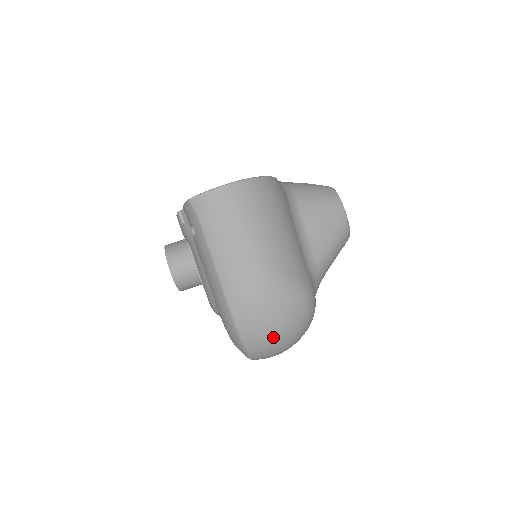
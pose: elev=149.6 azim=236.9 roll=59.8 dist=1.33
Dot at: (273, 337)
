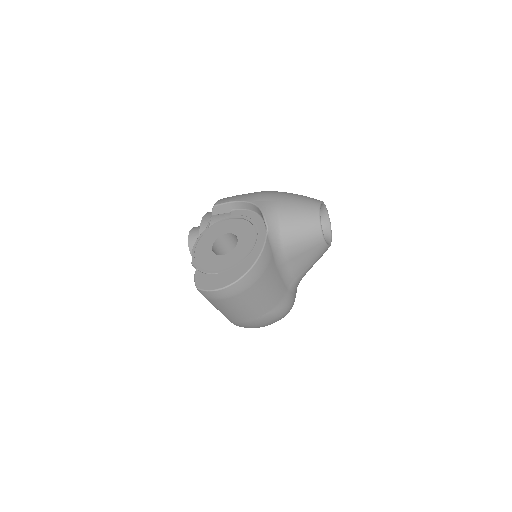
Dot at: occluded
